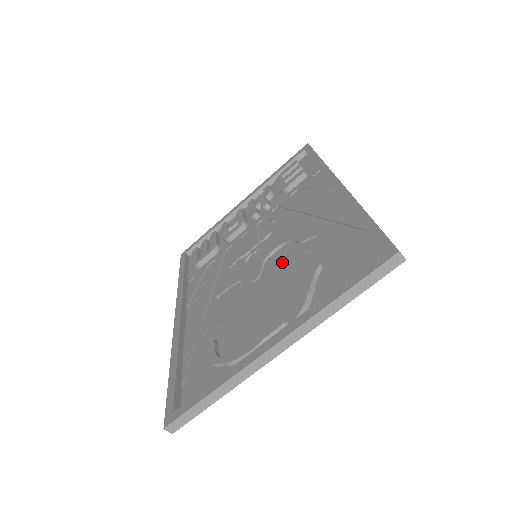
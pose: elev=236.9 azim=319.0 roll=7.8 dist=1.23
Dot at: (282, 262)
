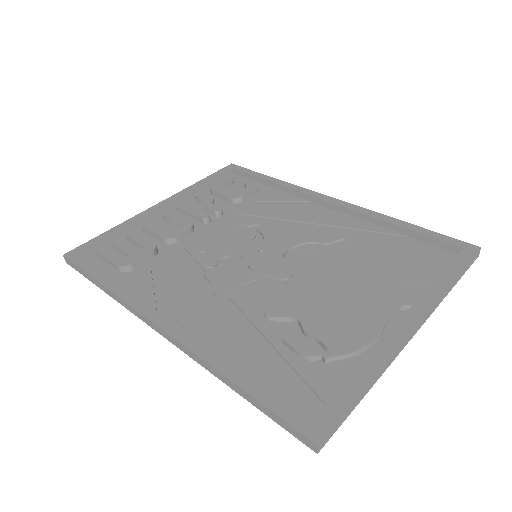
Dot at: (325, 258)
